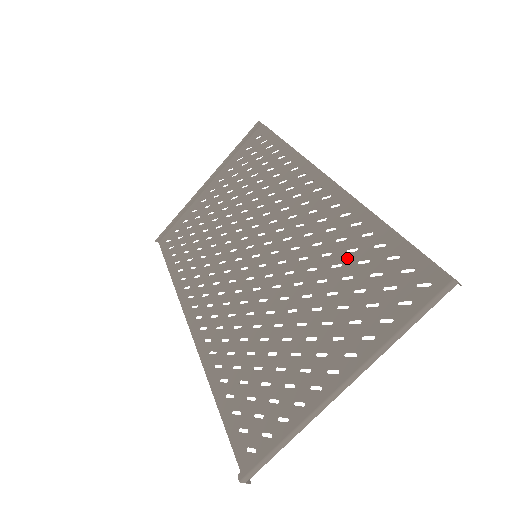
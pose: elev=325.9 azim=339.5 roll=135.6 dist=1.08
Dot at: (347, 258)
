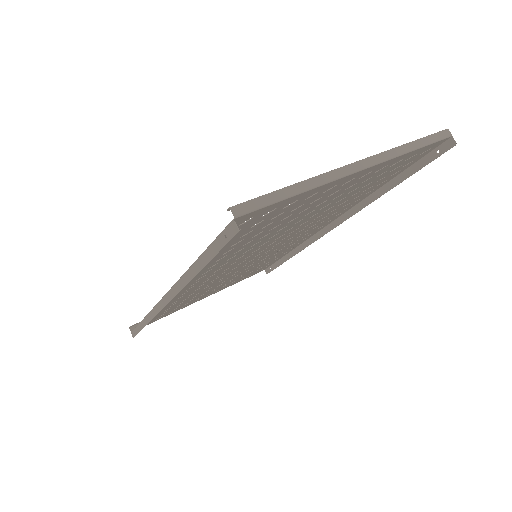
Dot at: (352, 197)
